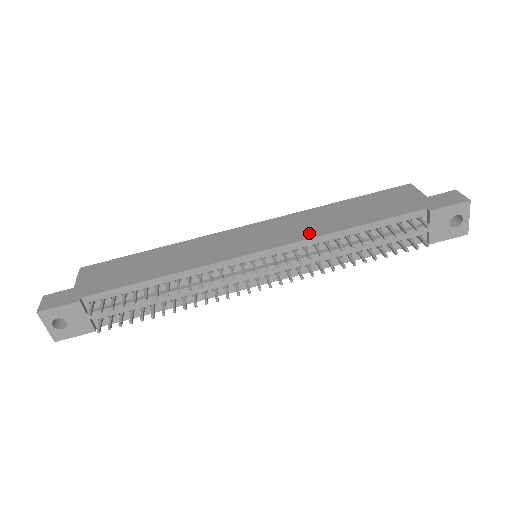
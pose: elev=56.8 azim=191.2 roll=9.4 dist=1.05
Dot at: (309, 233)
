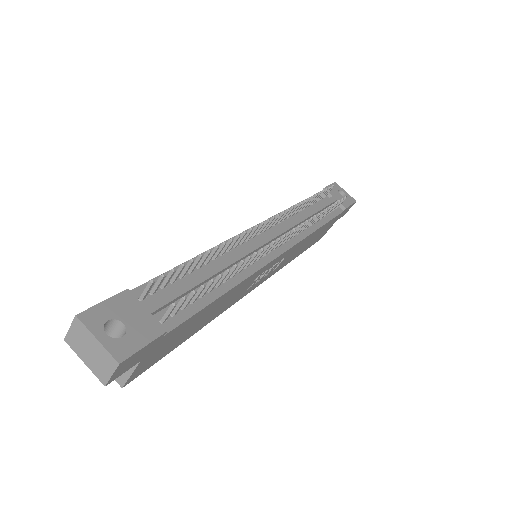
Dot at: occluded
